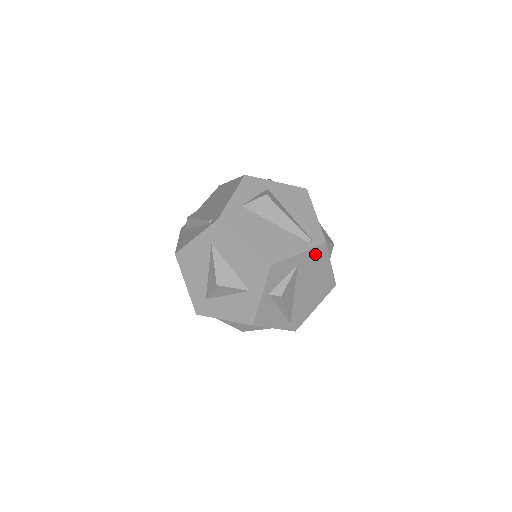
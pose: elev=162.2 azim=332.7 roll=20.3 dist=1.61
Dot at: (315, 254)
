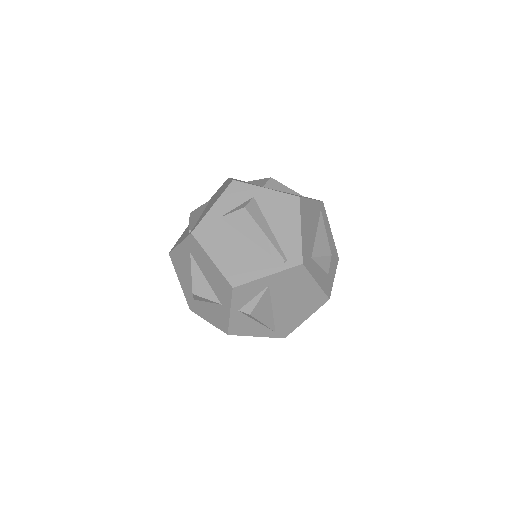
Dot at: (290, 275)
